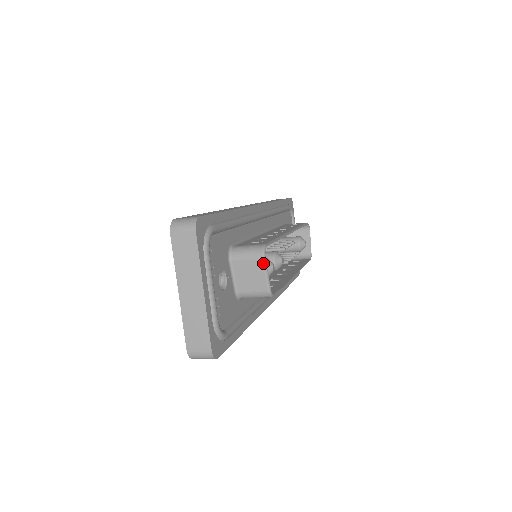
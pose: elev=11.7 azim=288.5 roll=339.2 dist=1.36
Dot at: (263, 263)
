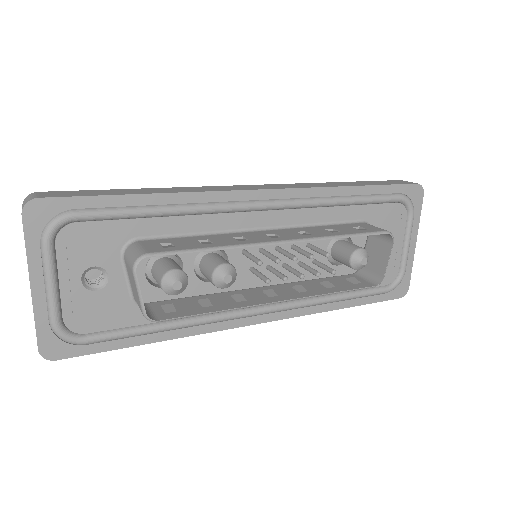
Dot at: (134, 277)
